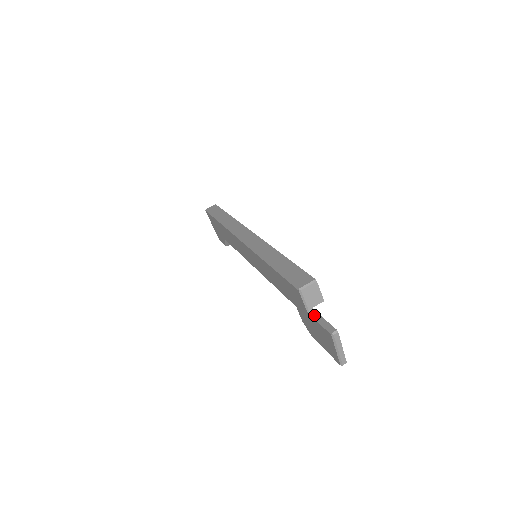
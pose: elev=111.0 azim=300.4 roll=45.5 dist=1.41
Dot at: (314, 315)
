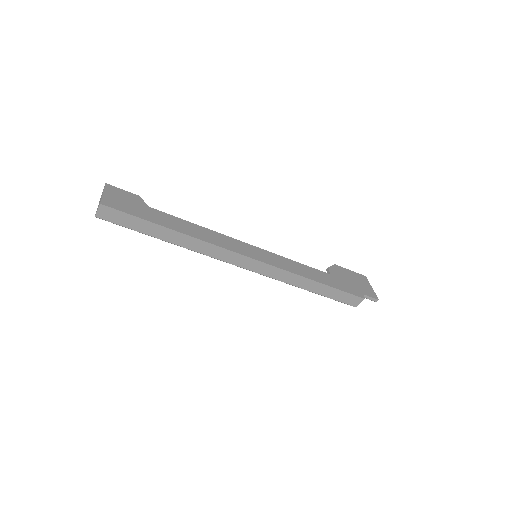
Dot at: occluded
